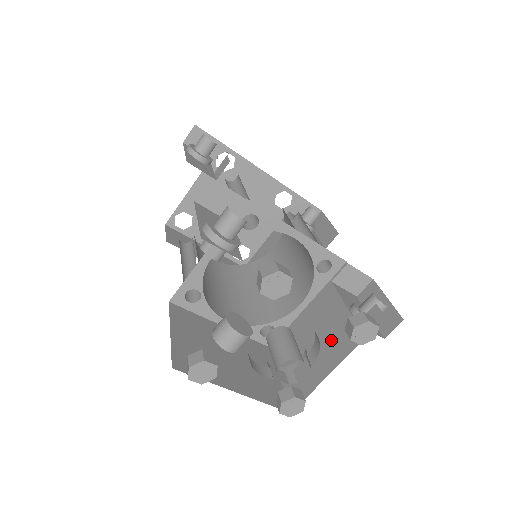
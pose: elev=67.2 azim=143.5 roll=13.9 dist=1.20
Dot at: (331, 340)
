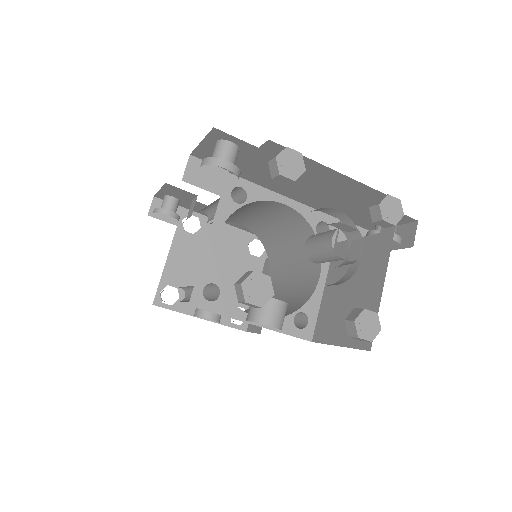
Dot at: (366, 266)
